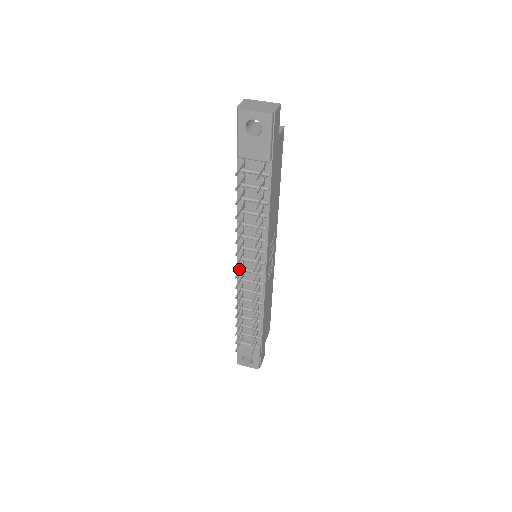
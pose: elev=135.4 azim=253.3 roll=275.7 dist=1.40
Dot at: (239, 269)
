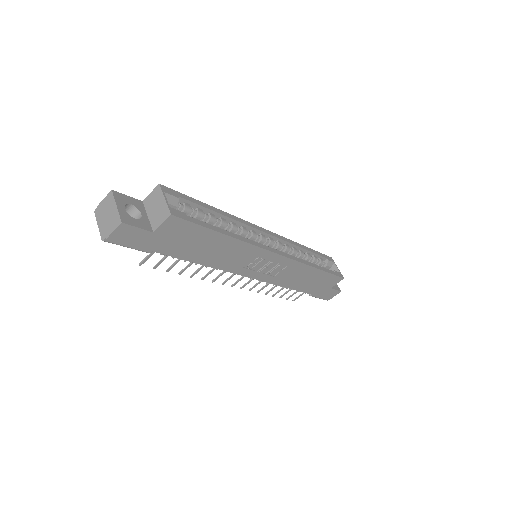
Dot at: occluded
